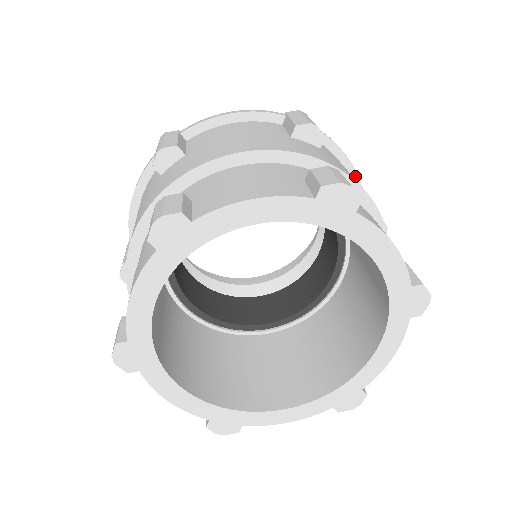
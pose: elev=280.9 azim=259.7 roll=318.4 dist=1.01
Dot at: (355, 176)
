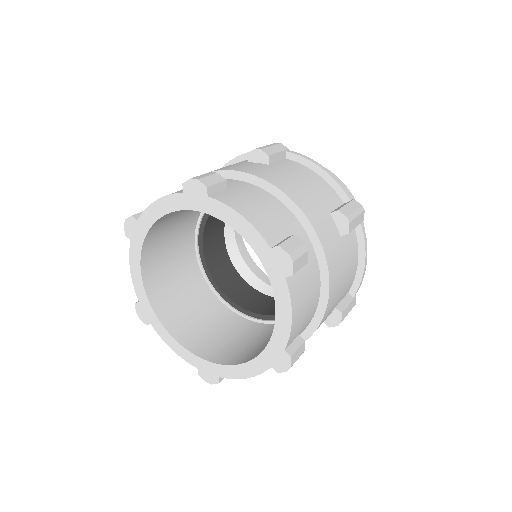
Dot at: (360, 277)
